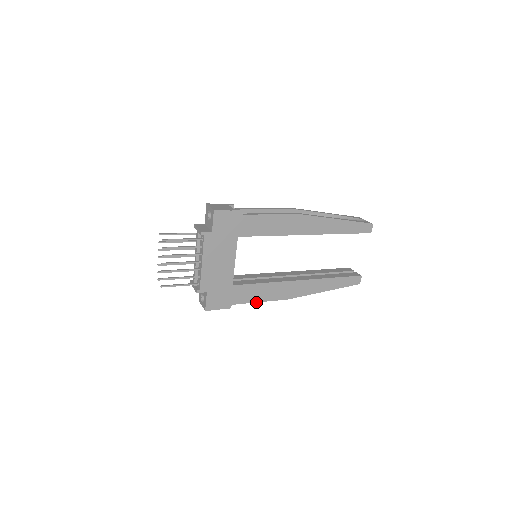
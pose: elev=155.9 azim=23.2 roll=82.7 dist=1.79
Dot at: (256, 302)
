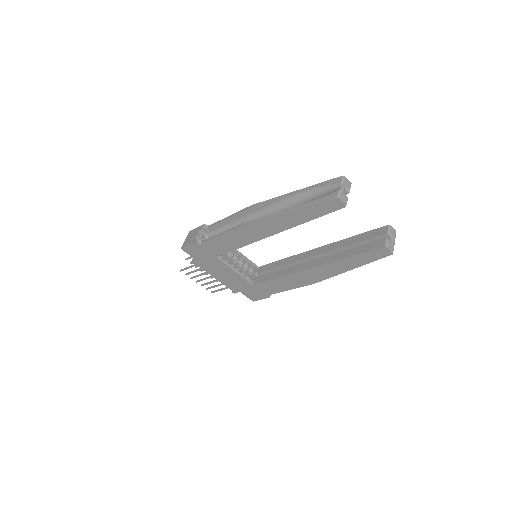
Dot at: (286, 290)
